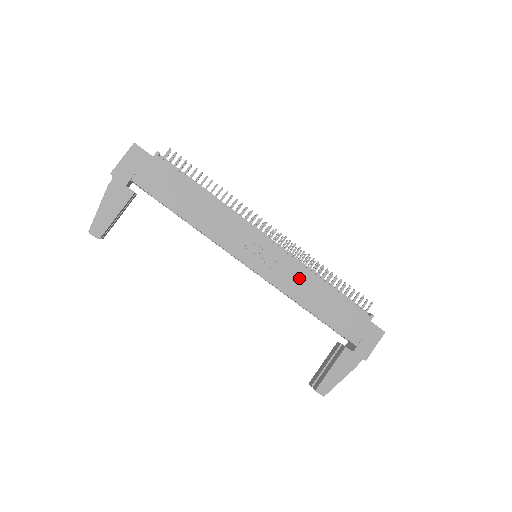
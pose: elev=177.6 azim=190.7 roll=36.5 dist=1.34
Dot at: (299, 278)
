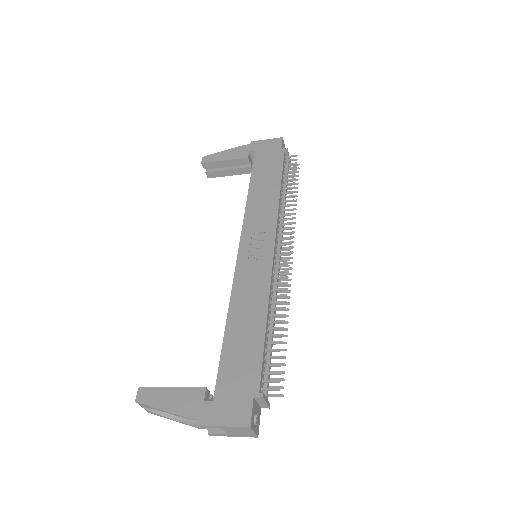
Dot at: (255, 291)
